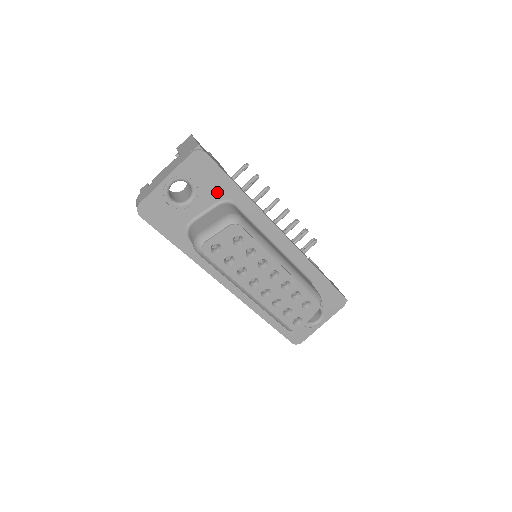
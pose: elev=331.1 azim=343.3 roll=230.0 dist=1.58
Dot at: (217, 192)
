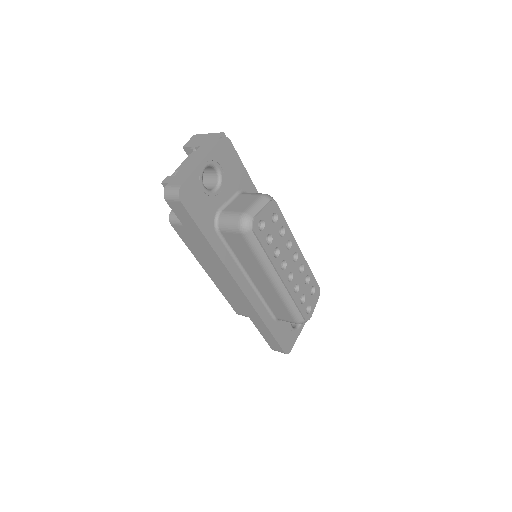
Dot at: (237, 182)
